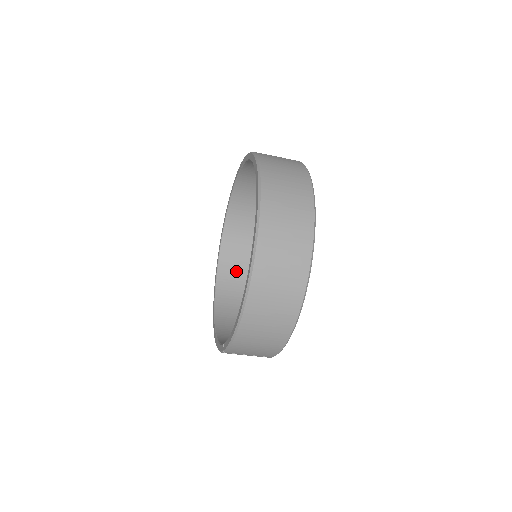
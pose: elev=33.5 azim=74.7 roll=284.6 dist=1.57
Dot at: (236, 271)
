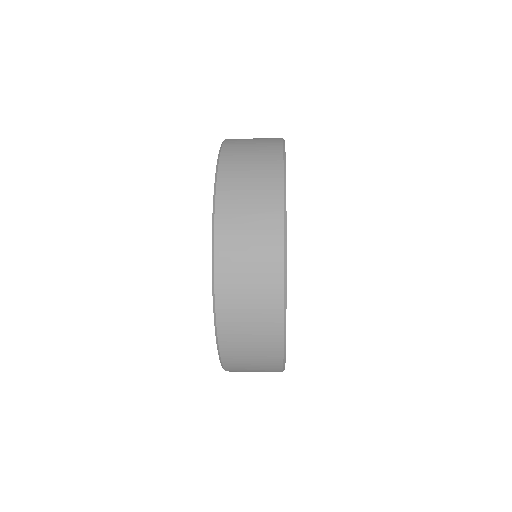
Dot at: occluded
